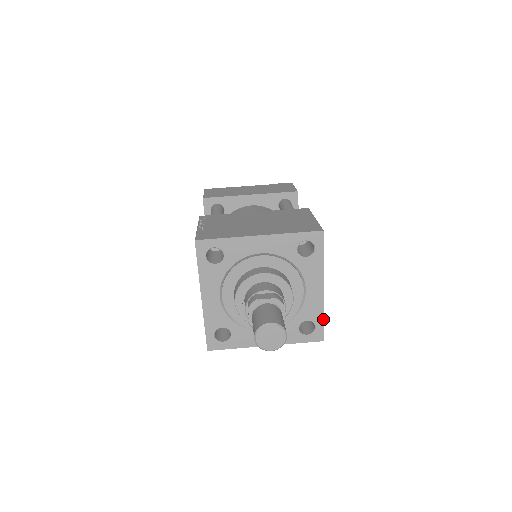
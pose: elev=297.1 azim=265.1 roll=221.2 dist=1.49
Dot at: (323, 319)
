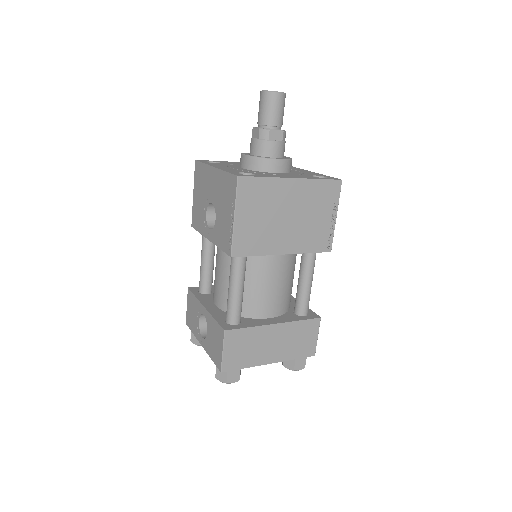
Dot at: (327, 176)
